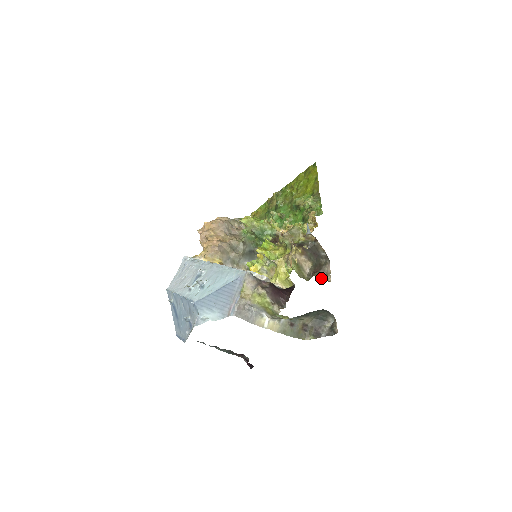
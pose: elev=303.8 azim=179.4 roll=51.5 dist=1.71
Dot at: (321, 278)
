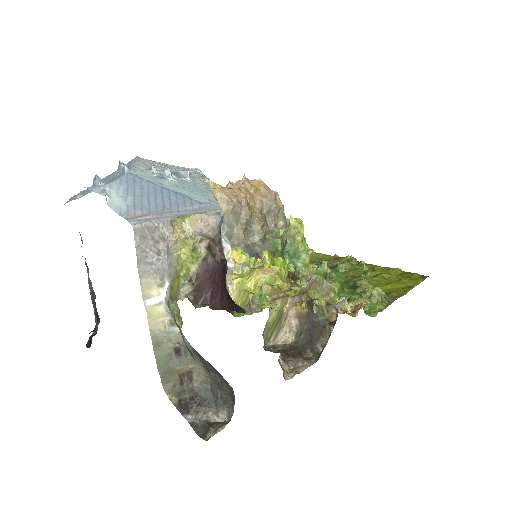
Dot at: (282, 363)
